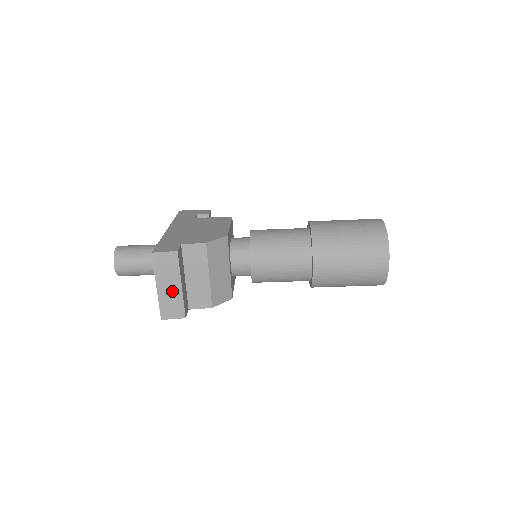
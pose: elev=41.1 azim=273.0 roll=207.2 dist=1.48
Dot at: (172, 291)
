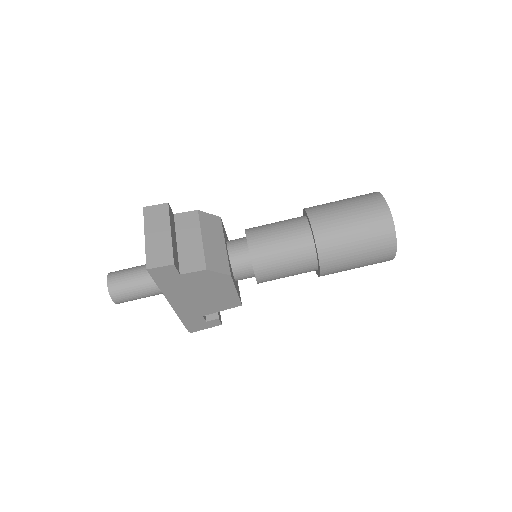
Dot at: (161, 239)
